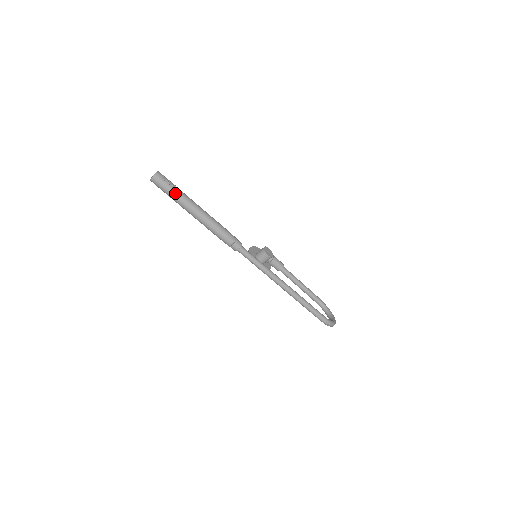
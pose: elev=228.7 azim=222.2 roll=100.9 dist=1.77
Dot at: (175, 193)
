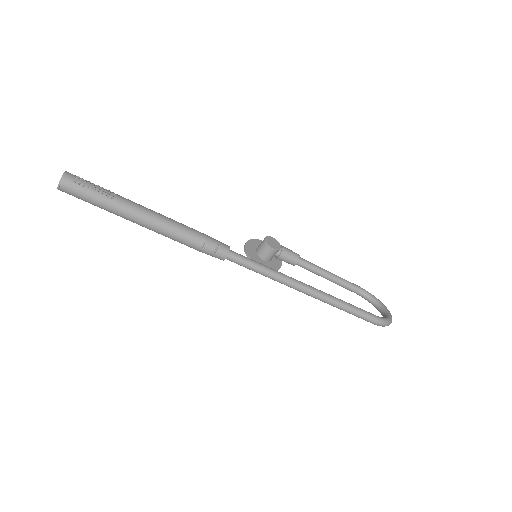
Dot at: (103, 199)
